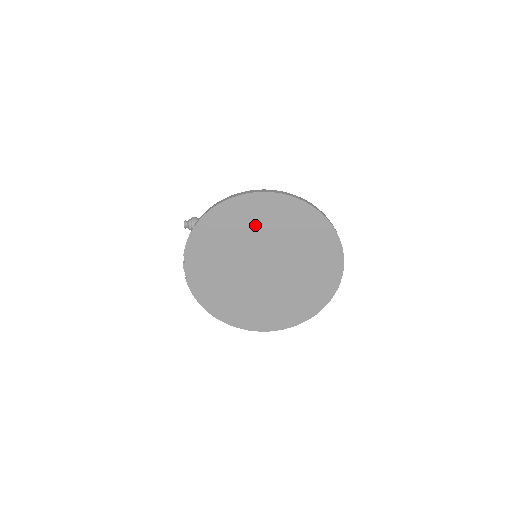
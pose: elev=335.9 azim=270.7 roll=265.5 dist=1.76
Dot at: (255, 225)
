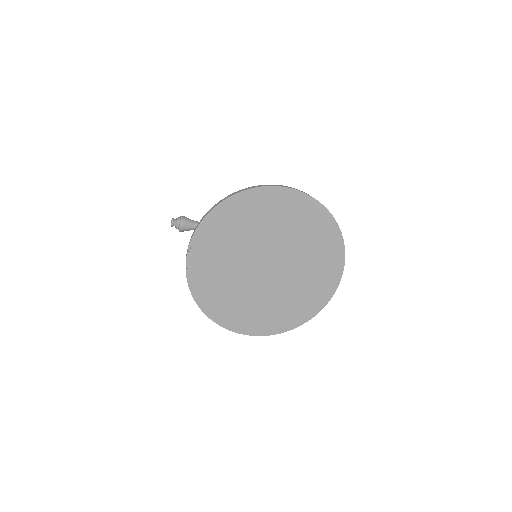
Dot at: (269, 220)
